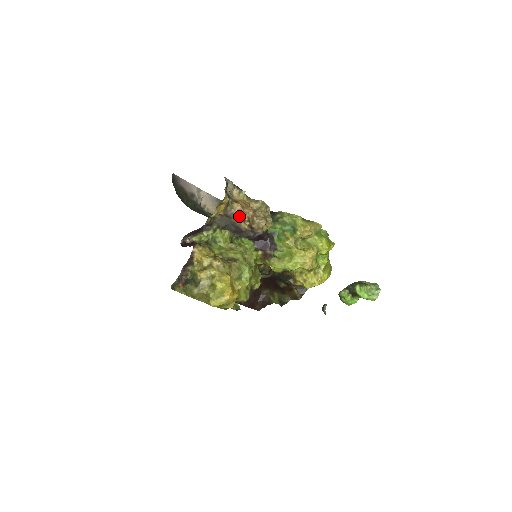
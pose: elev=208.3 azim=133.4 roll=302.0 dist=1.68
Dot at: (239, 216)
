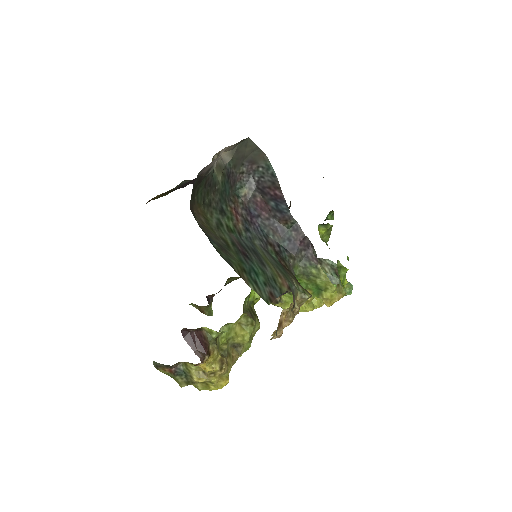
Dot at: (273, 338)
